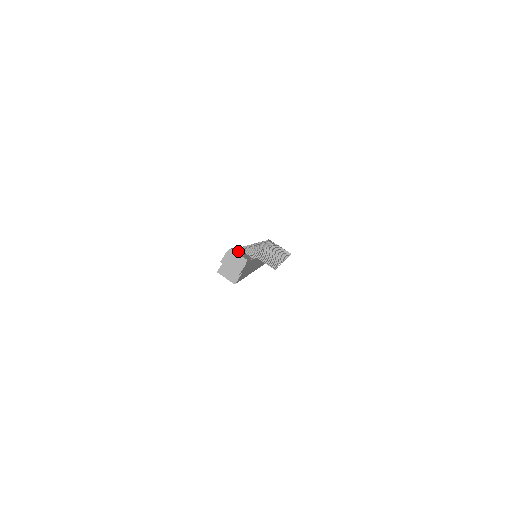
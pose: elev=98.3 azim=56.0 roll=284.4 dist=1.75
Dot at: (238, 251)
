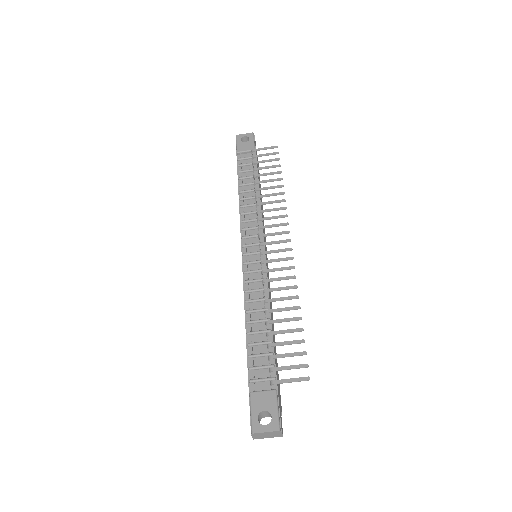
Dot at: (259, 412)
